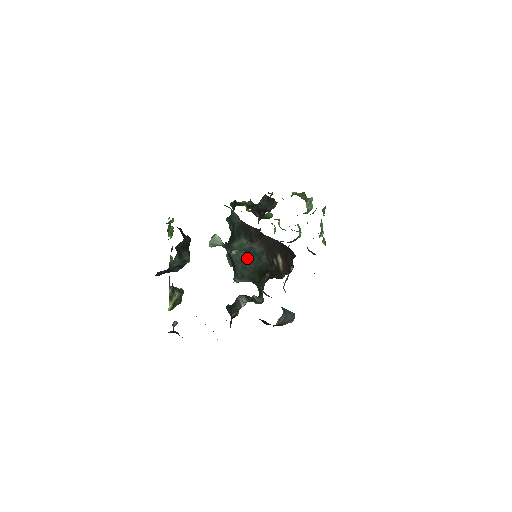
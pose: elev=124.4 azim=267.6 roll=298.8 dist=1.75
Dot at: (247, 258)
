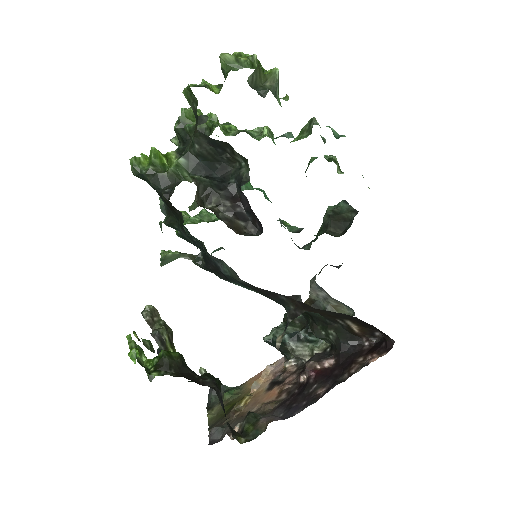
Dot at: occluded
